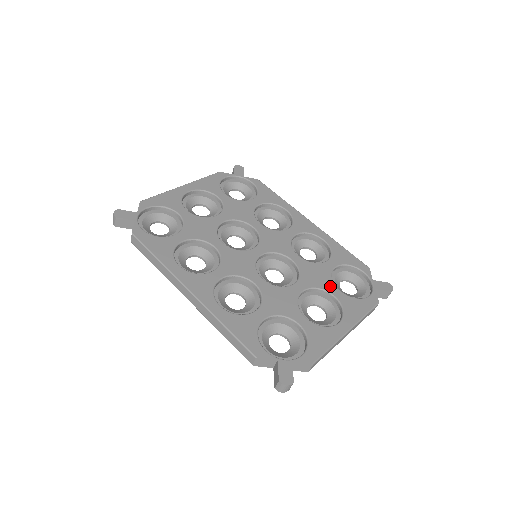
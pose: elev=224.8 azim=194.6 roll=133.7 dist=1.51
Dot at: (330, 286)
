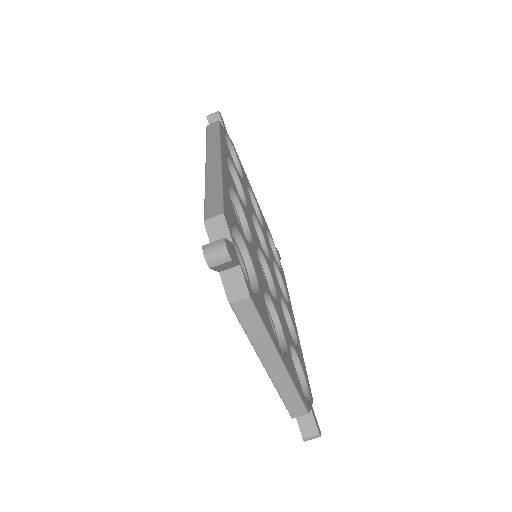
Dot at: (288, 340)
